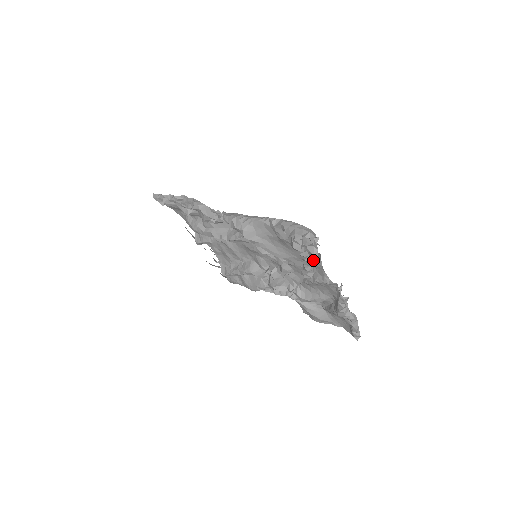
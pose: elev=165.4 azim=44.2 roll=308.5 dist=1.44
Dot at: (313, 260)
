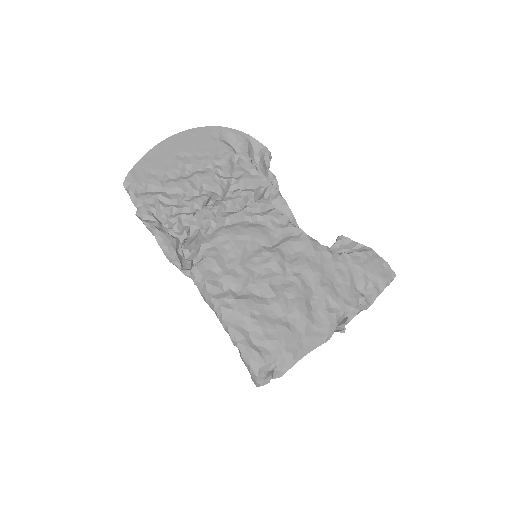
Dot at: (294, 333)
